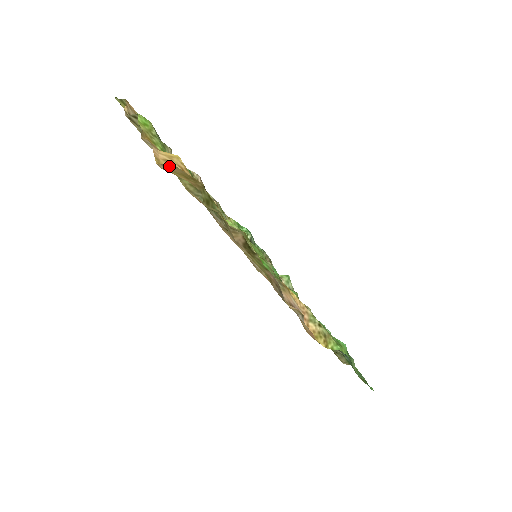
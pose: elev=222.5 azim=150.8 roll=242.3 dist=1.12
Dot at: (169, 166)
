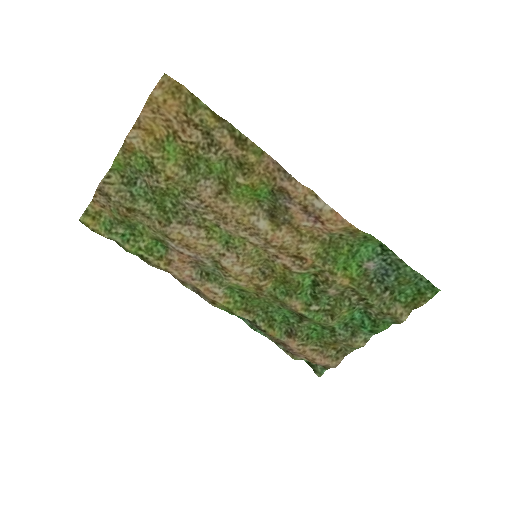
Dot at: (160, 81)
